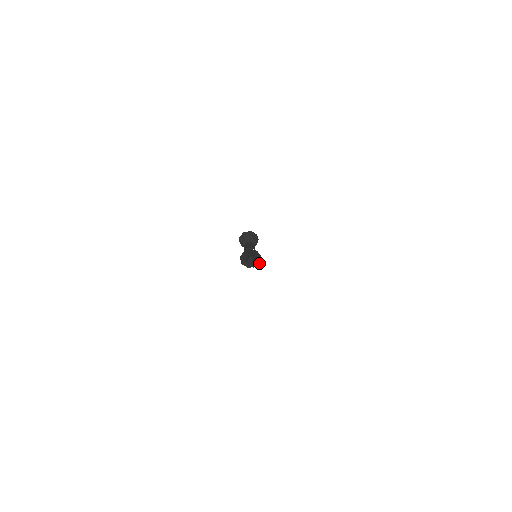
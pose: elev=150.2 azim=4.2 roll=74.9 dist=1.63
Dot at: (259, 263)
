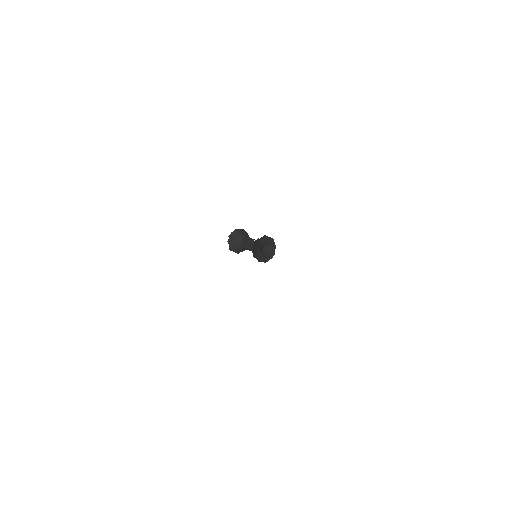
Dot at: (272, 257)
